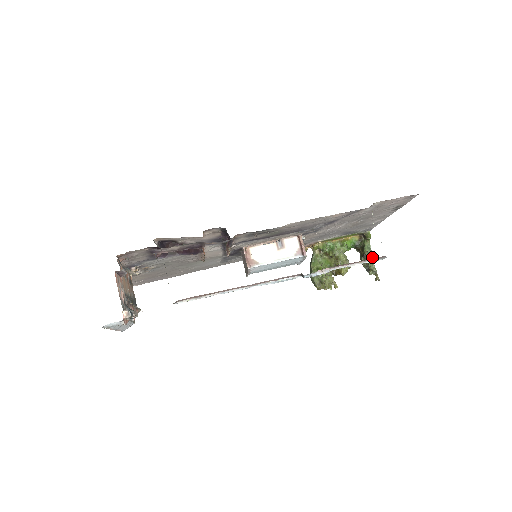
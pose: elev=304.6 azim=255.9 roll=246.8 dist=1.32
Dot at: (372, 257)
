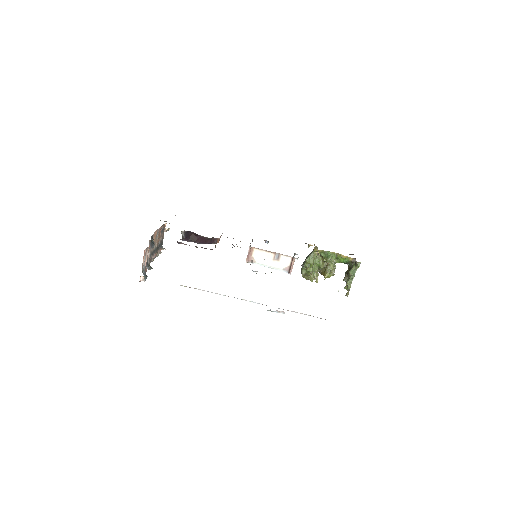
Dot at: occluded
